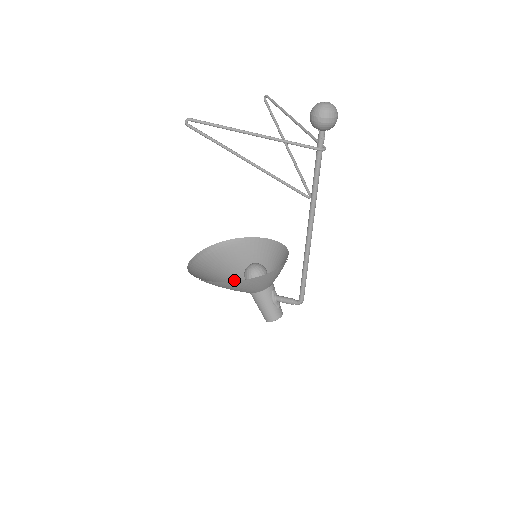
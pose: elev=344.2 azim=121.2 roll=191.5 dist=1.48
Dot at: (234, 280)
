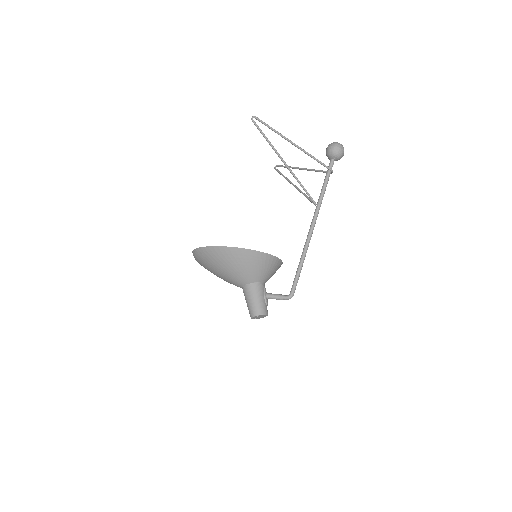
Dot at: (227, 281)
